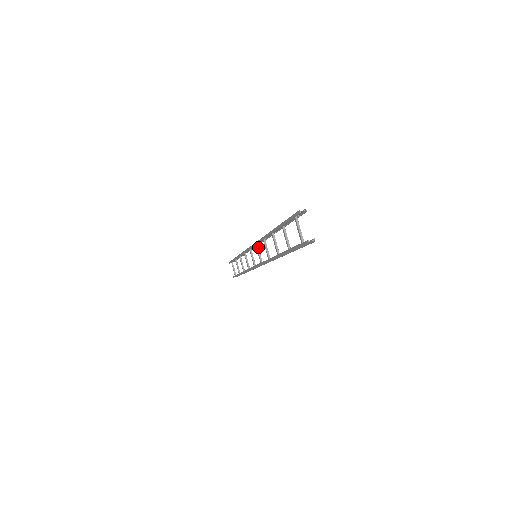
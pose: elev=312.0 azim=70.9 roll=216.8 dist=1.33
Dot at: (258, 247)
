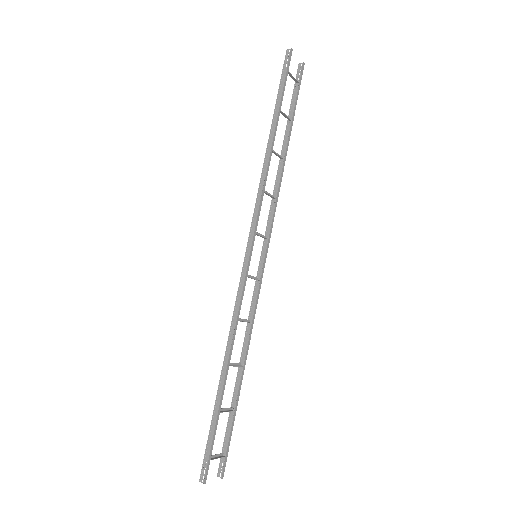
Dot at: (266, 238)
